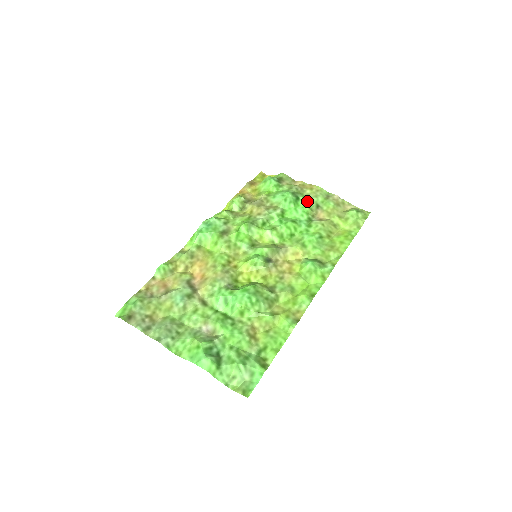
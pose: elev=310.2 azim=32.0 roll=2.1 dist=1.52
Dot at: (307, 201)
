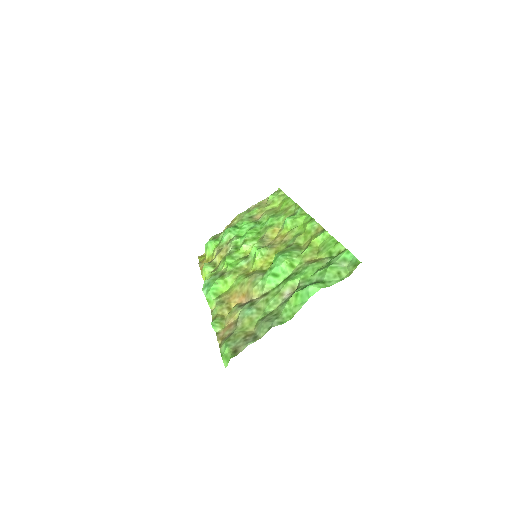
Dot at: (242, 222)
